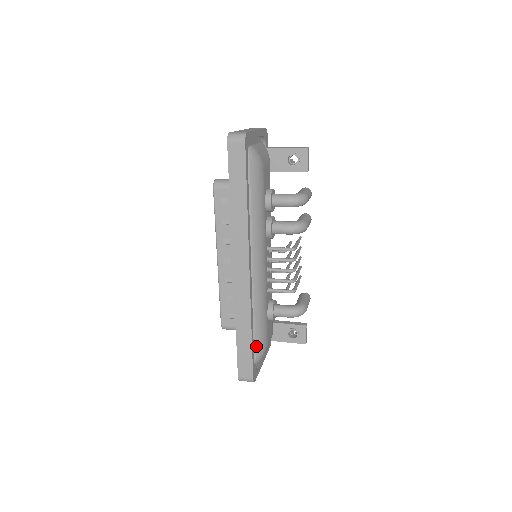
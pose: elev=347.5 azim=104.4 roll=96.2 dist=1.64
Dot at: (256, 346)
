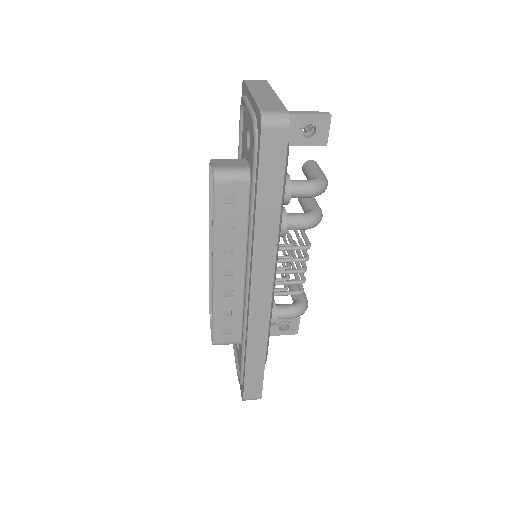
Dot at: occluded
